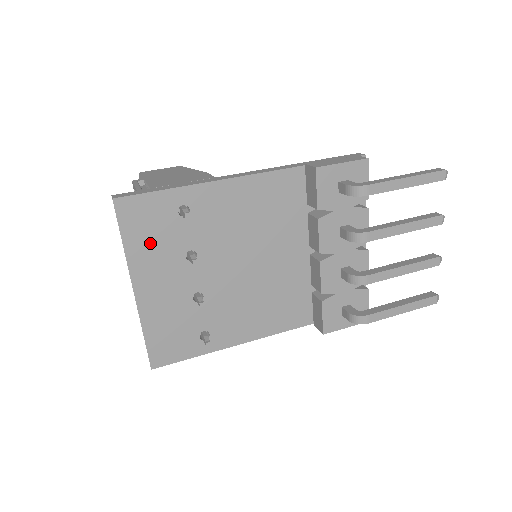
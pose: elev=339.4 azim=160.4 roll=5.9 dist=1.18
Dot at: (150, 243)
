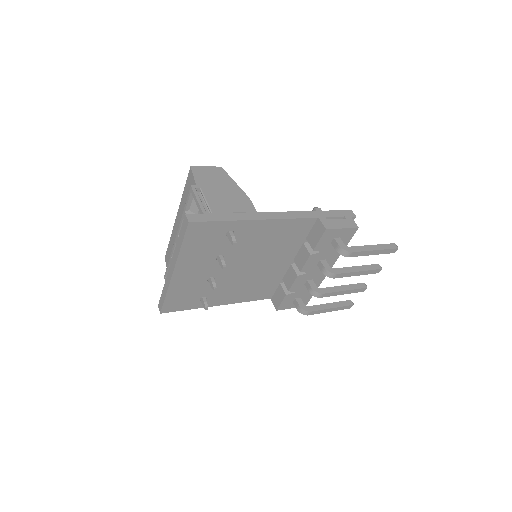
Dot at: (198, 248)
